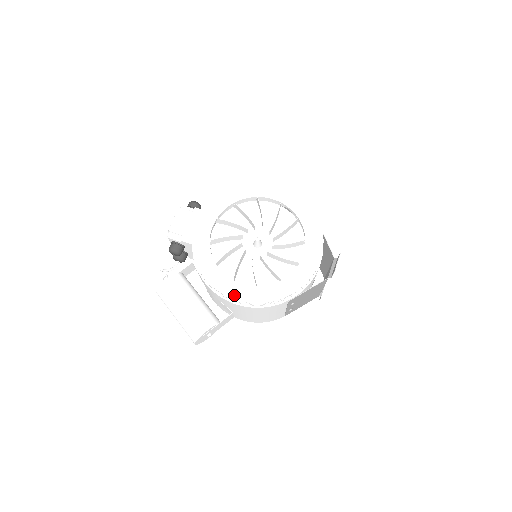
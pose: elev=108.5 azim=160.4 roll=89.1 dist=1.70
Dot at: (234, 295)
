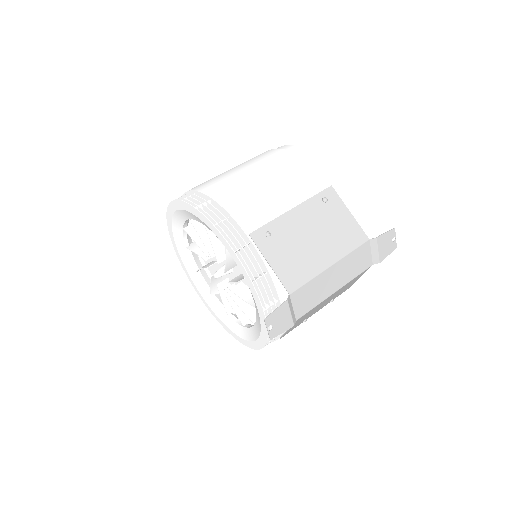
Dot at: (233, 335)
